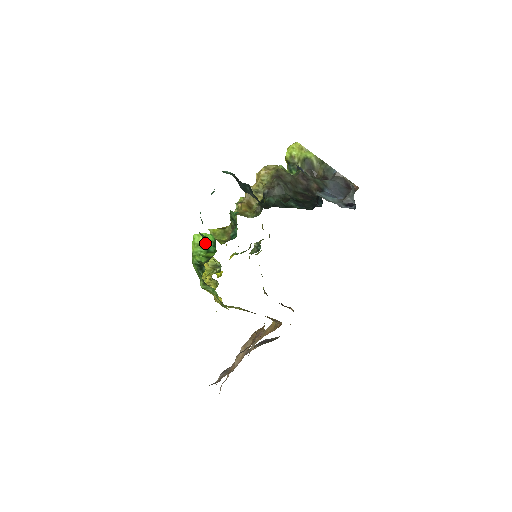
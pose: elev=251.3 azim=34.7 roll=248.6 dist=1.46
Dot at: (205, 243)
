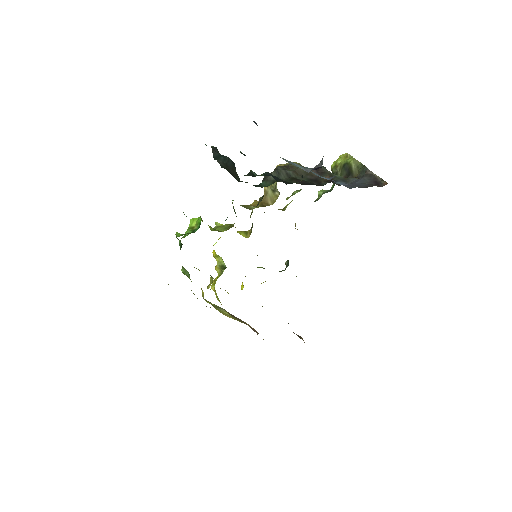
Dot at: (195, 226)
